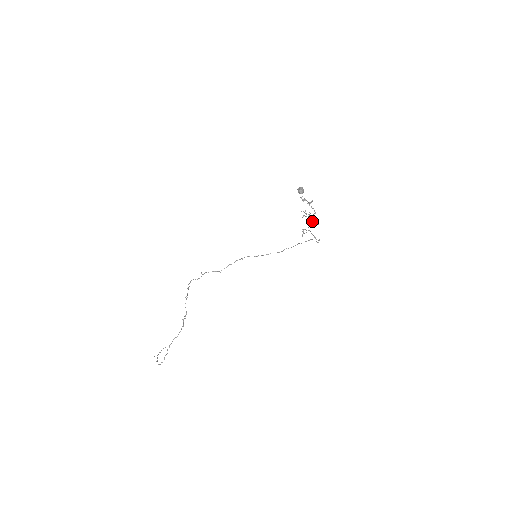
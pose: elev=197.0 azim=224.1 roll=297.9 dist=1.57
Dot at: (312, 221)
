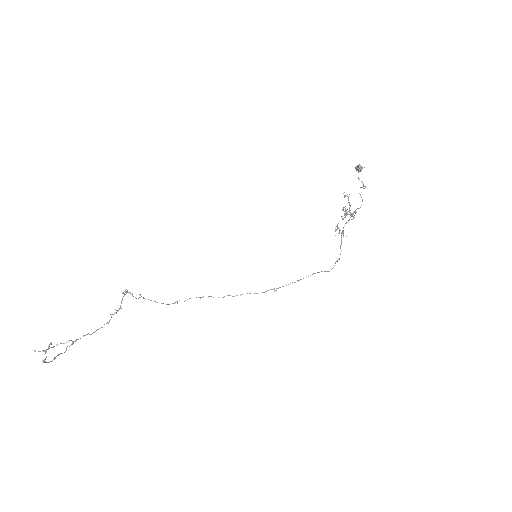
Dot at: occluded
